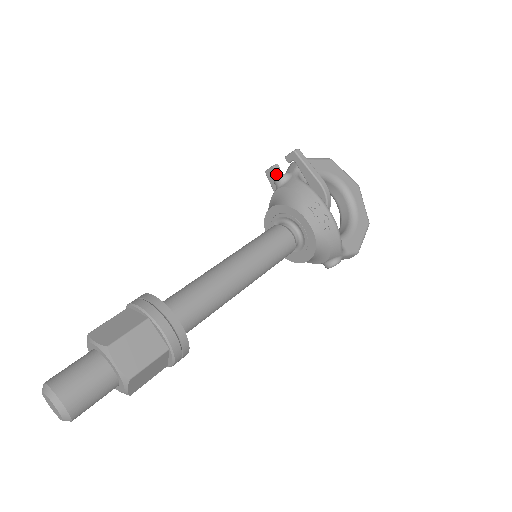
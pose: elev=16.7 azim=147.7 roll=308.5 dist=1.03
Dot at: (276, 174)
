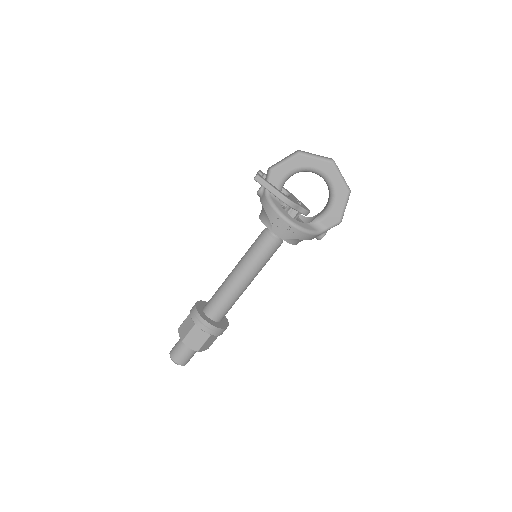
Dot at: (264, 175)
